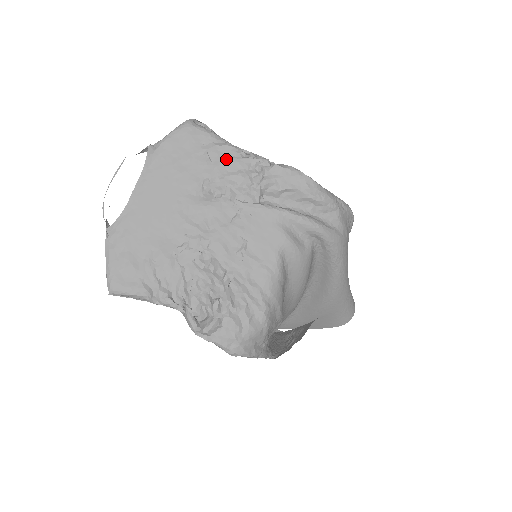
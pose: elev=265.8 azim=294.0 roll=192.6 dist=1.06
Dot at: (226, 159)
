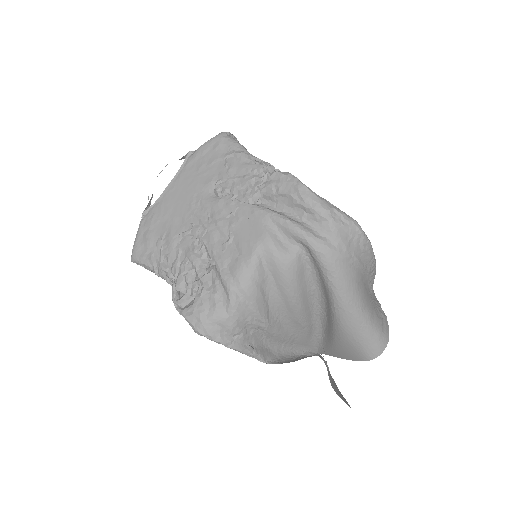
Dot at: (239, 164)
